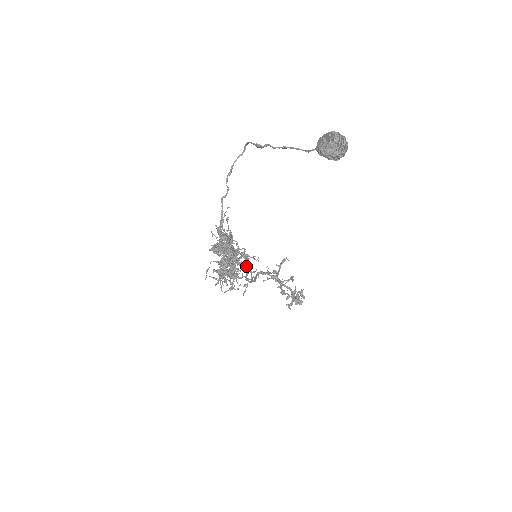
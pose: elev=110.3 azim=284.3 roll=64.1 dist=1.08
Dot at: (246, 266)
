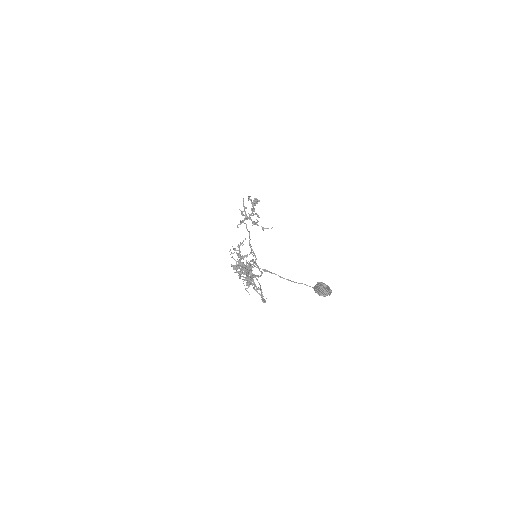
Dot at: occluded
